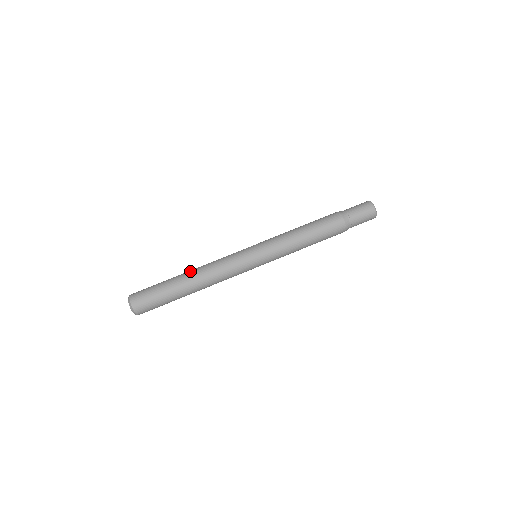
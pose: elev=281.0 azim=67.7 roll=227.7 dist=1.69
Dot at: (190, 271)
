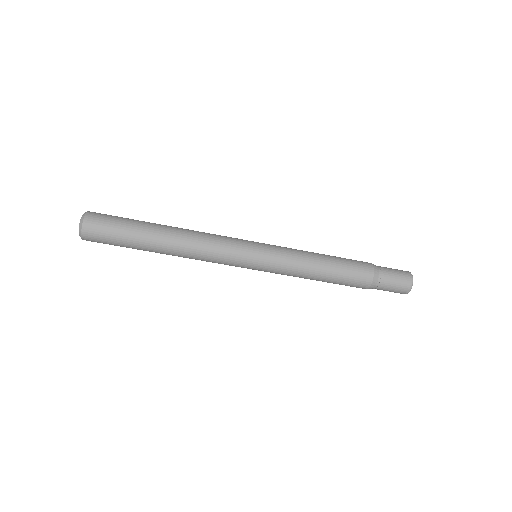
Dot at: (172, 236)
